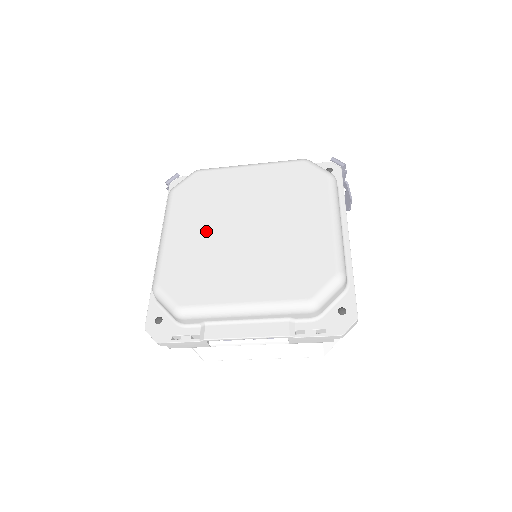
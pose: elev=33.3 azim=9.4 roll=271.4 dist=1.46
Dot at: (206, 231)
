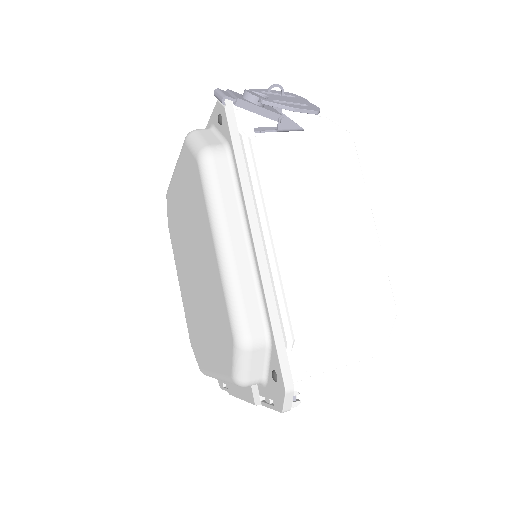
Dot at: (185, 278)
